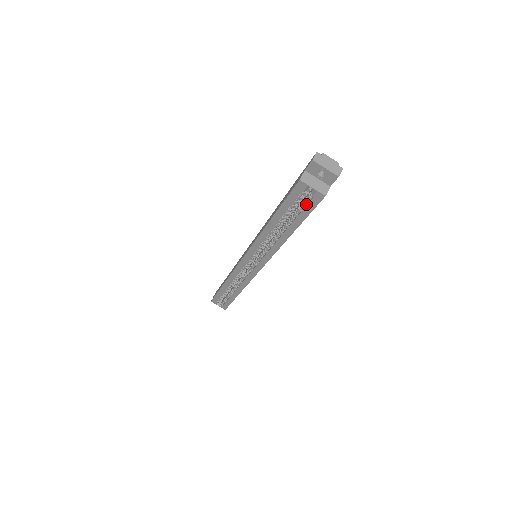
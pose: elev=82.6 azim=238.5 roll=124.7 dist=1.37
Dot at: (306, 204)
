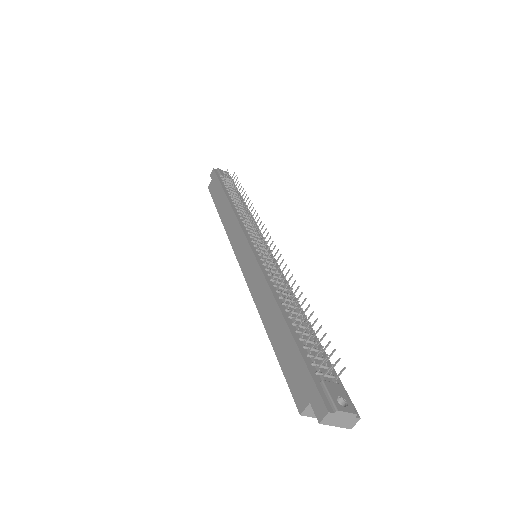
Dot at: occluded
